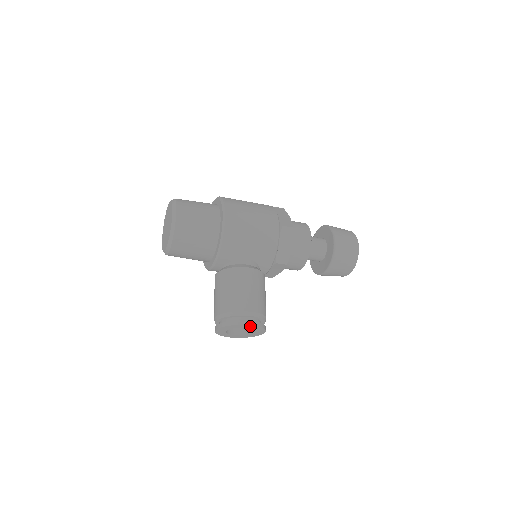
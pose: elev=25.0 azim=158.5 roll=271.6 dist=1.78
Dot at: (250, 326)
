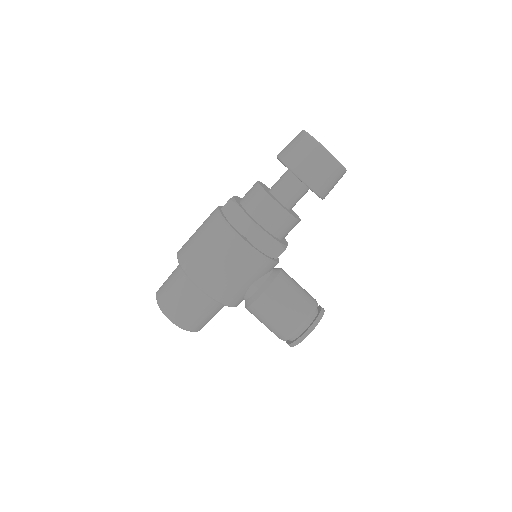
Dot at: (308, 333)
